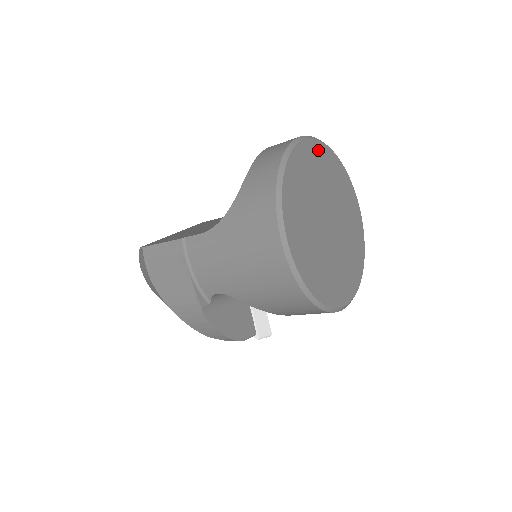
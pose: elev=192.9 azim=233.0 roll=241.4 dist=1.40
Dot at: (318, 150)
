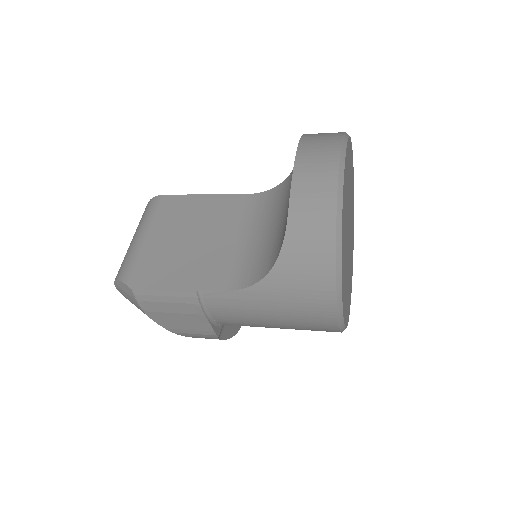
Dot at: (347, 159)
